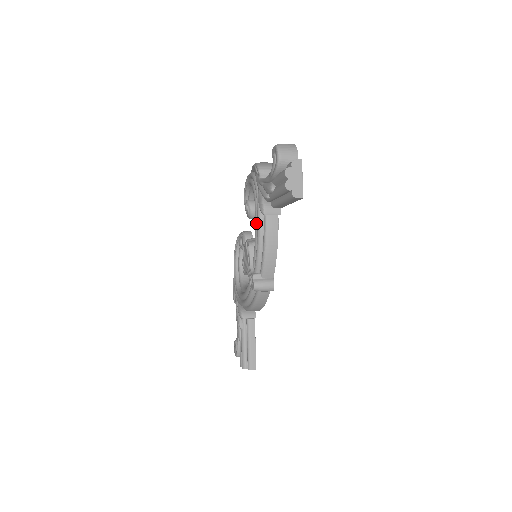
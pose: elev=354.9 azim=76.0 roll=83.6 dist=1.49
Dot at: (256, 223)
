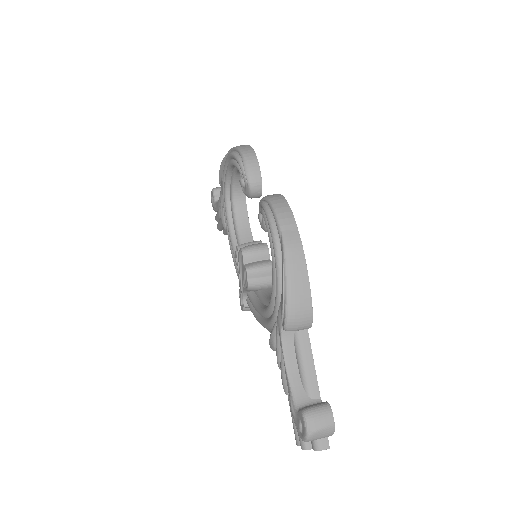
Dot at: (262, 315)
